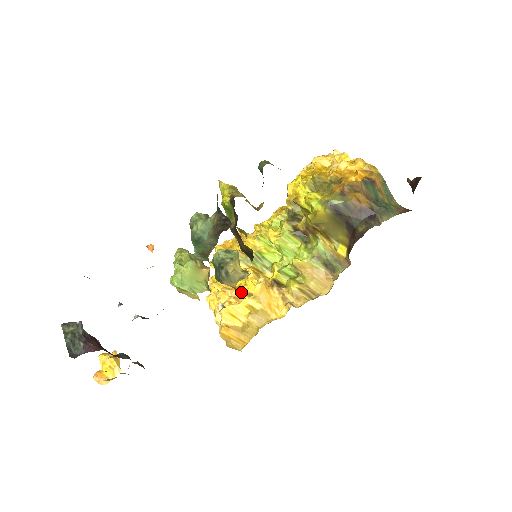
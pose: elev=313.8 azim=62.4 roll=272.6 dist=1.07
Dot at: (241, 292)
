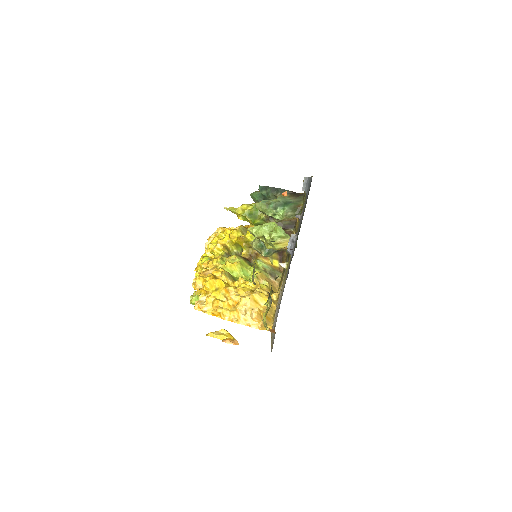
Dot at: (246, 290)
